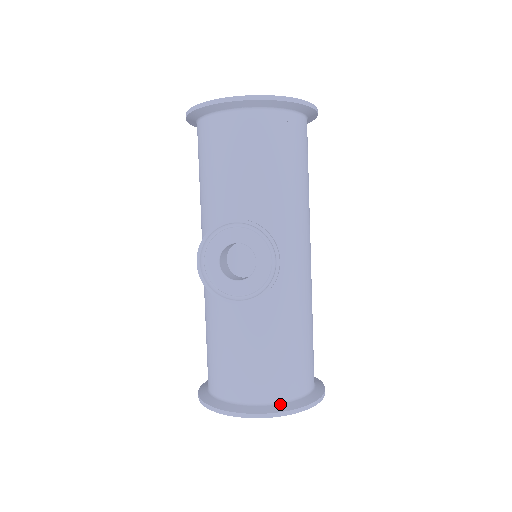
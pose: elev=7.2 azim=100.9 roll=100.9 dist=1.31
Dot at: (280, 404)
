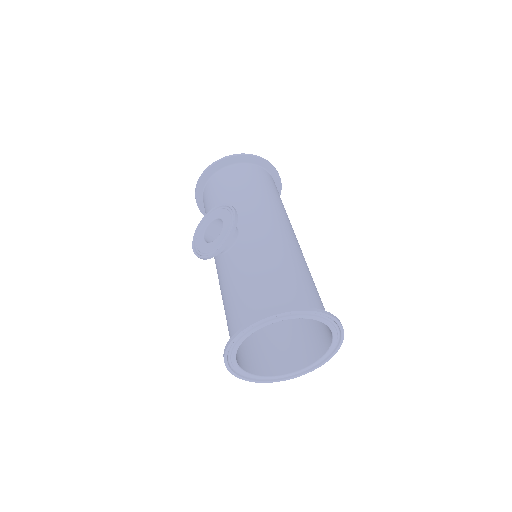
Dot at: occluded
